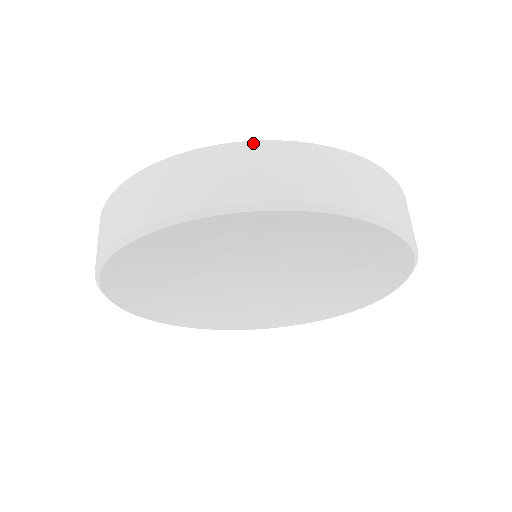
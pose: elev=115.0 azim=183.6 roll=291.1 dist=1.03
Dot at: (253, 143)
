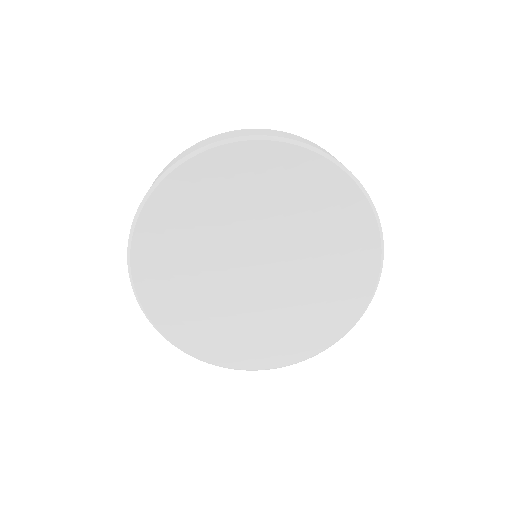
Dot at: occluded
